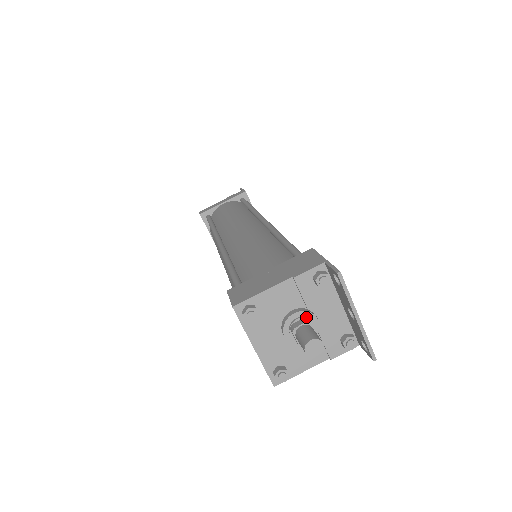
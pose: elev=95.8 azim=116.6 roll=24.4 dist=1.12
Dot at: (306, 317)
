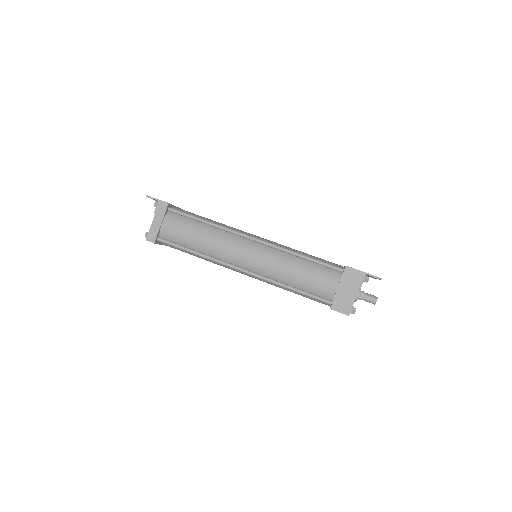
Dot at: (361, 291)
